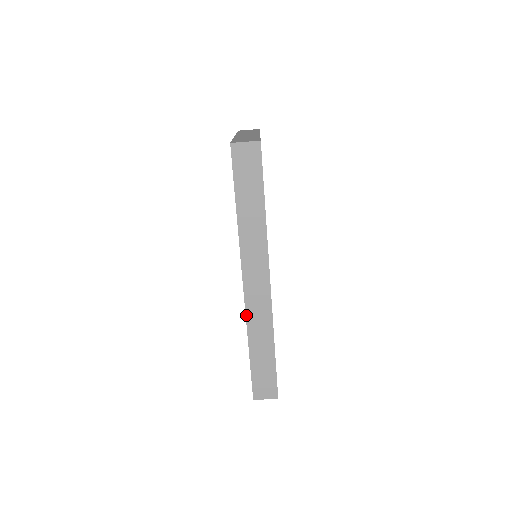
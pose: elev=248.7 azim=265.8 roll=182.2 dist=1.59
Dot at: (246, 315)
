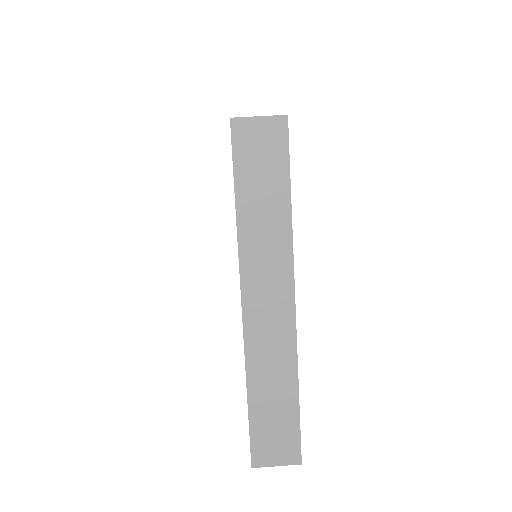
Dot at: occluded
